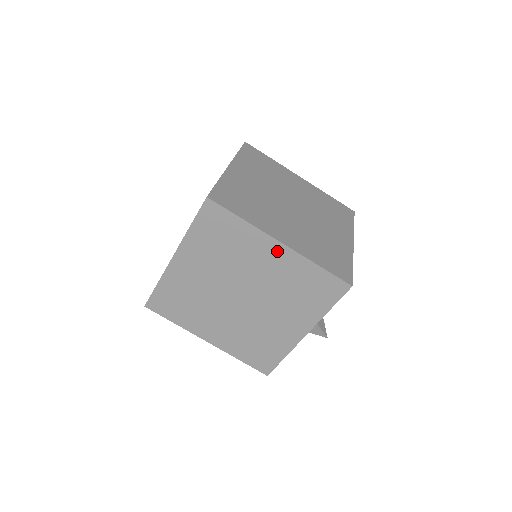
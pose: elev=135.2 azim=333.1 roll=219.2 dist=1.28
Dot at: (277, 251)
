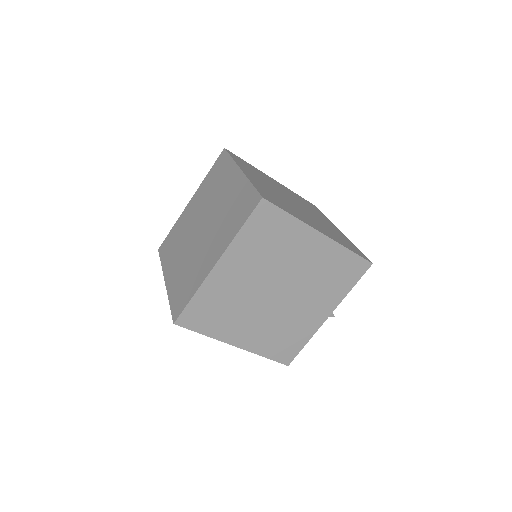
Dot at: (317, 242)
